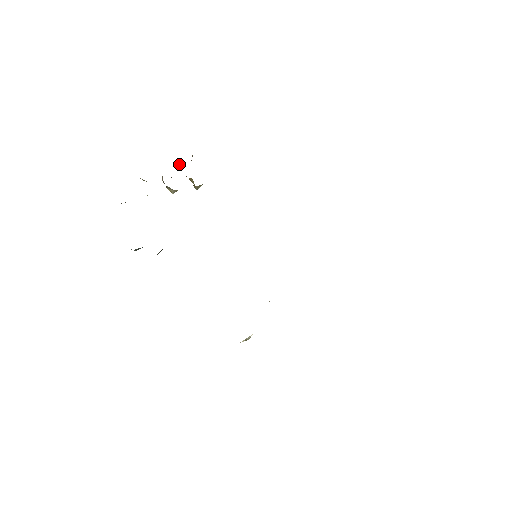
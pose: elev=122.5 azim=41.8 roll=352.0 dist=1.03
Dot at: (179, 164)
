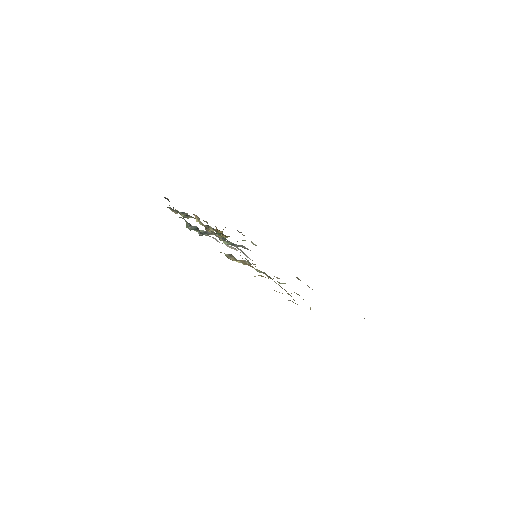
Dot at: (216, 228)
